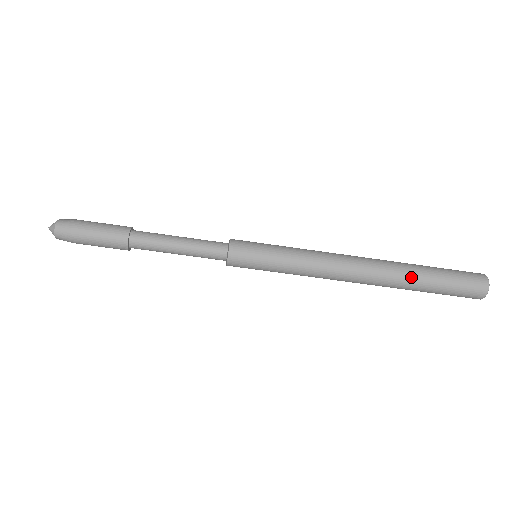
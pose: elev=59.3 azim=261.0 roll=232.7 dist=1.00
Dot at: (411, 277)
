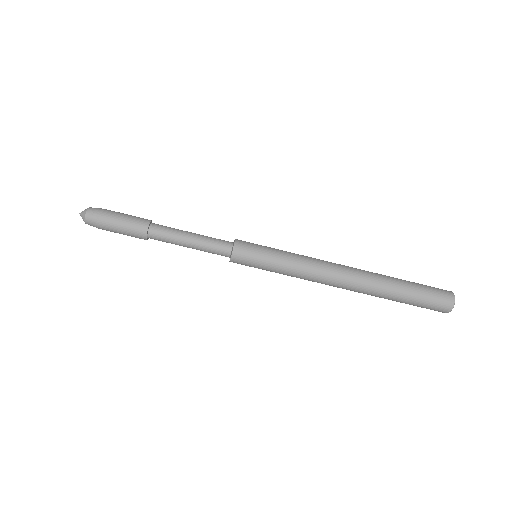
Dot at: (388, 278)
